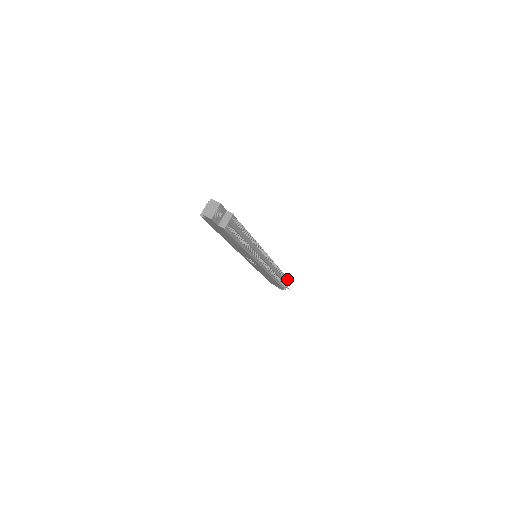
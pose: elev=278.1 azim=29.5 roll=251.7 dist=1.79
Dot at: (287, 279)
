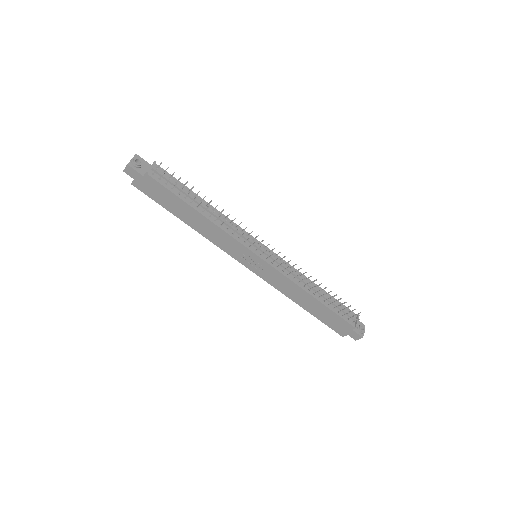
Dot at: (342, 303)
